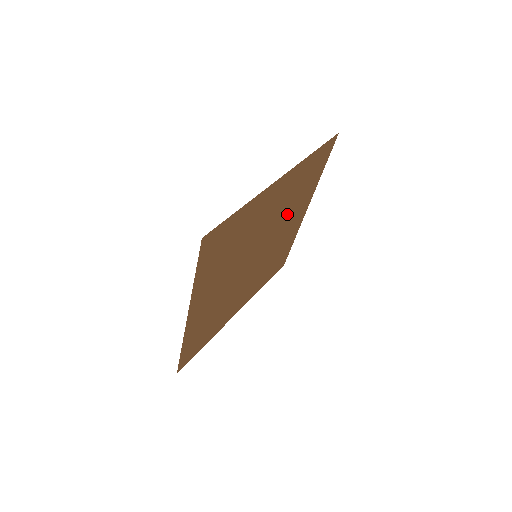
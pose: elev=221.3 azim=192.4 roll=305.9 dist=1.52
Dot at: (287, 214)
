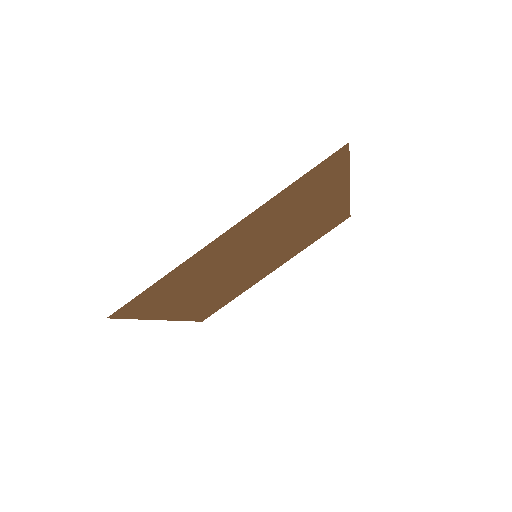
Dot at: (292, 219)
